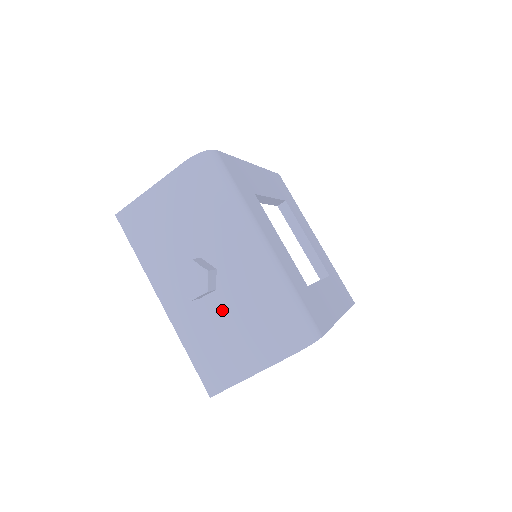
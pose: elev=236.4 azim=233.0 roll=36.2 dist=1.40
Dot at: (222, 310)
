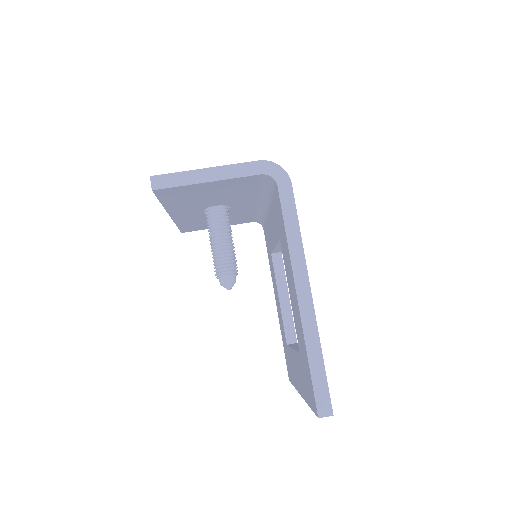
Dot at: occluded
